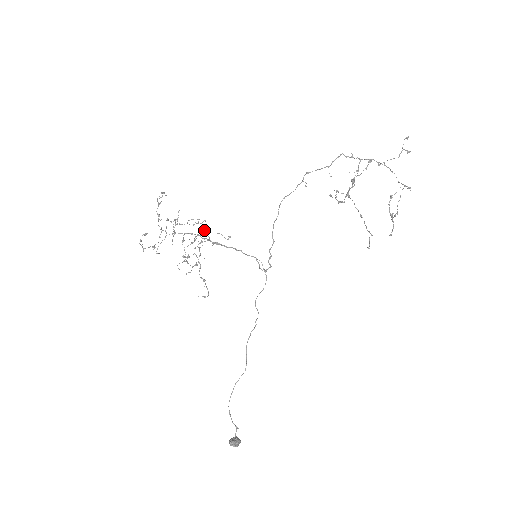
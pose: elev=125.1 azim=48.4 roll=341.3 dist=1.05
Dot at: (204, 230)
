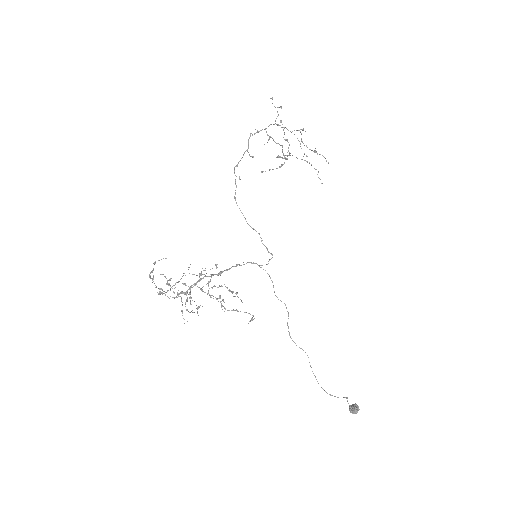
Dot at: (196, 275)
